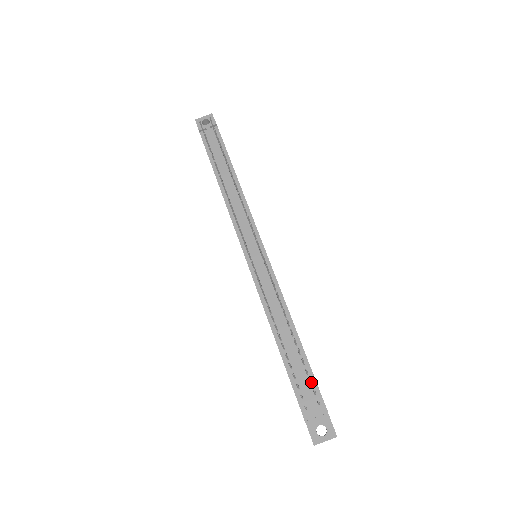
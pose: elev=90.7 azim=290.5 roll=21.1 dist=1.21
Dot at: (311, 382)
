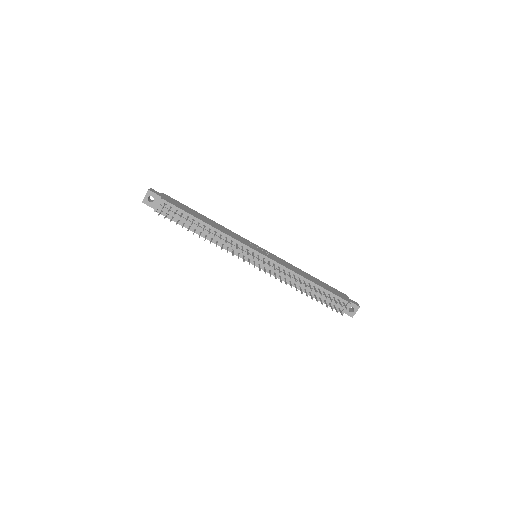
Dot at: occluded
